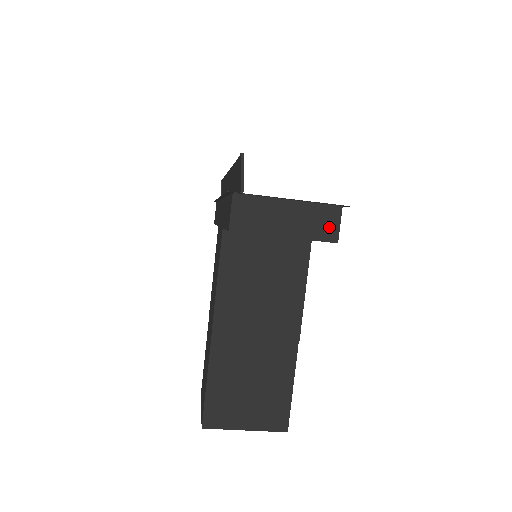
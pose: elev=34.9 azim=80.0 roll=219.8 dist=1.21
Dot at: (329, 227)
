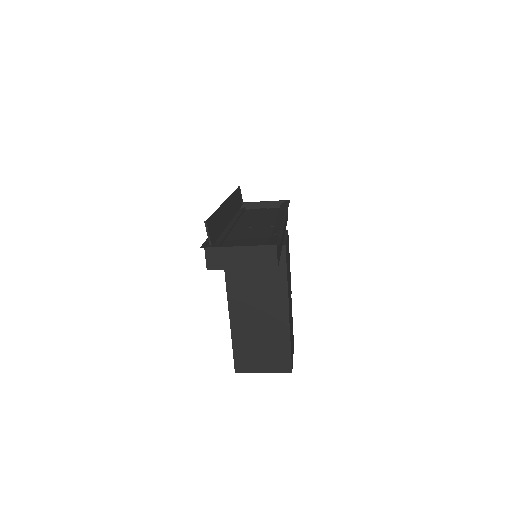
Dot at: (270, 258)
